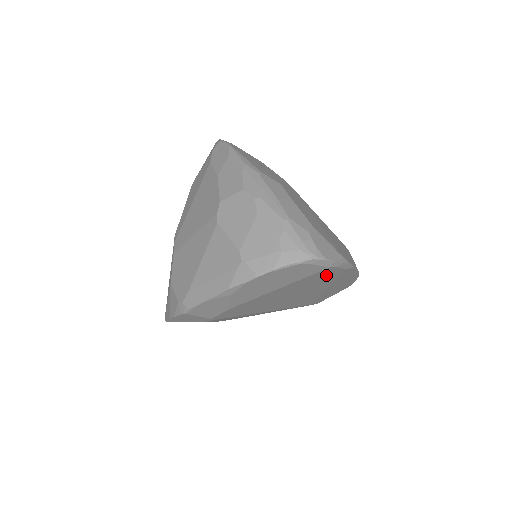
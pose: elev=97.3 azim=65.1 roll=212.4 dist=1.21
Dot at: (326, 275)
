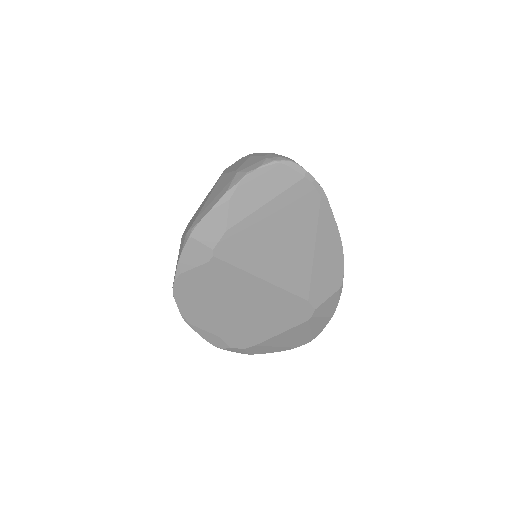
Dot at: (305, 200)
